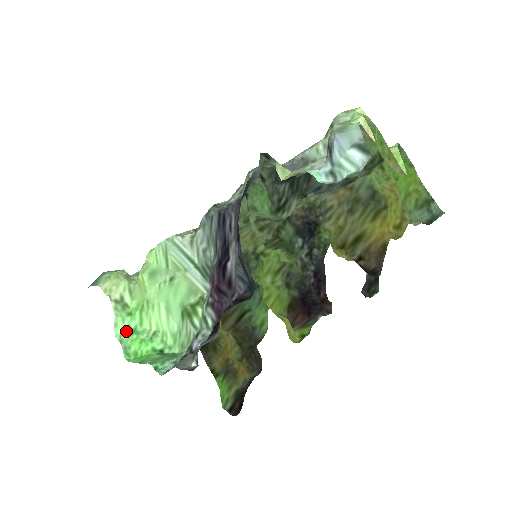
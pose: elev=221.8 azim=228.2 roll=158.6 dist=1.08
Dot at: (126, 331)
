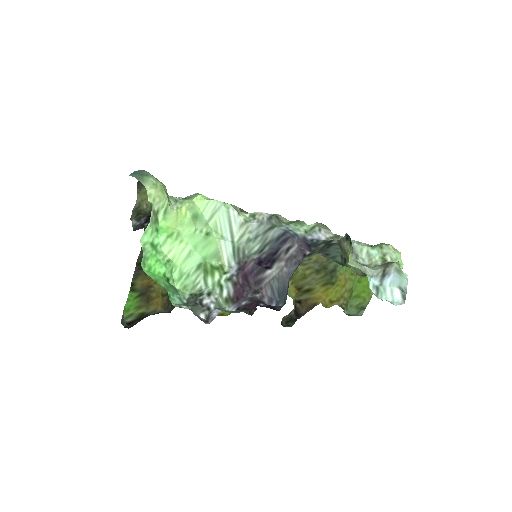
Dot at: (150, 243)
